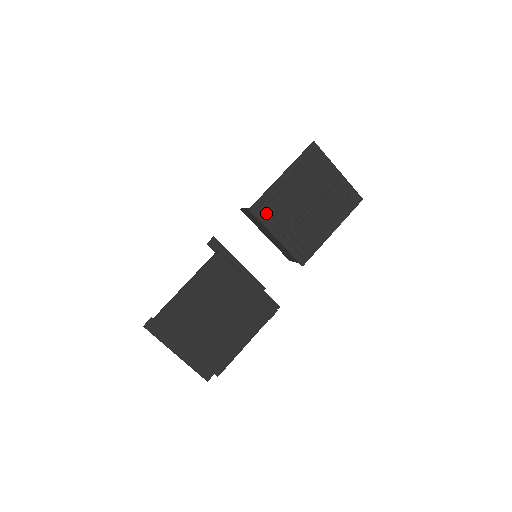
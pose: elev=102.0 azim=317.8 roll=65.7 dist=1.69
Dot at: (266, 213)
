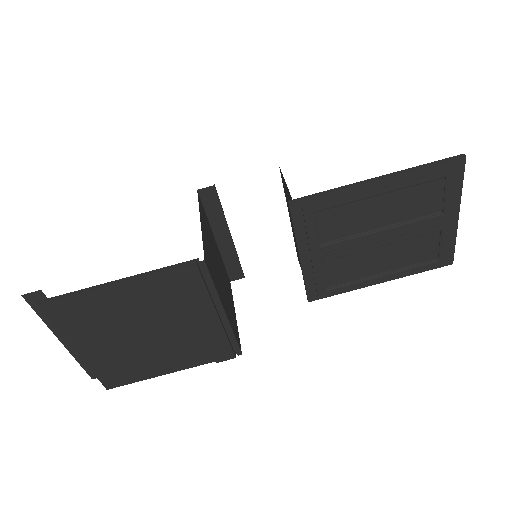
Dot at: (311, 221)
